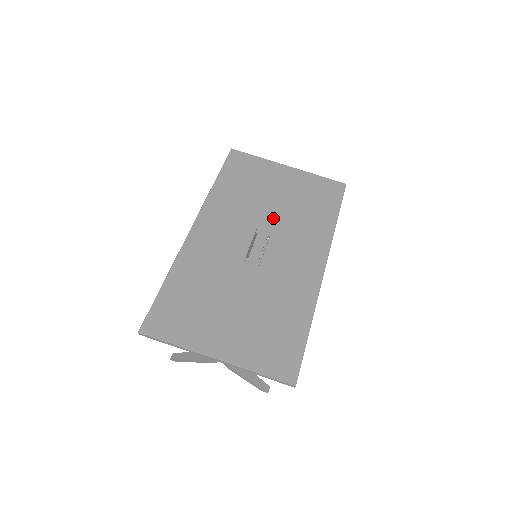
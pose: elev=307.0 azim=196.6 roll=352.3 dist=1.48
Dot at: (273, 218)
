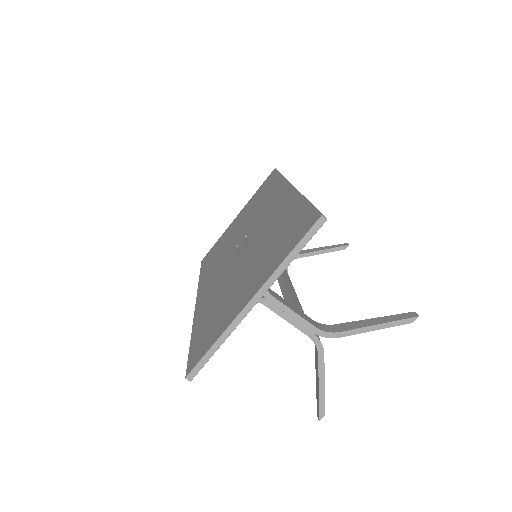
Dot at: (242, 230)
